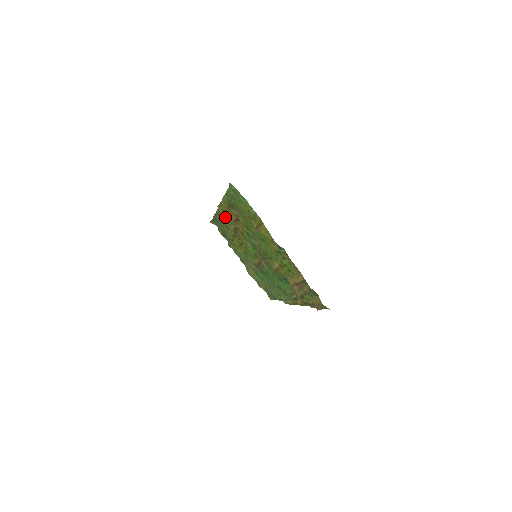
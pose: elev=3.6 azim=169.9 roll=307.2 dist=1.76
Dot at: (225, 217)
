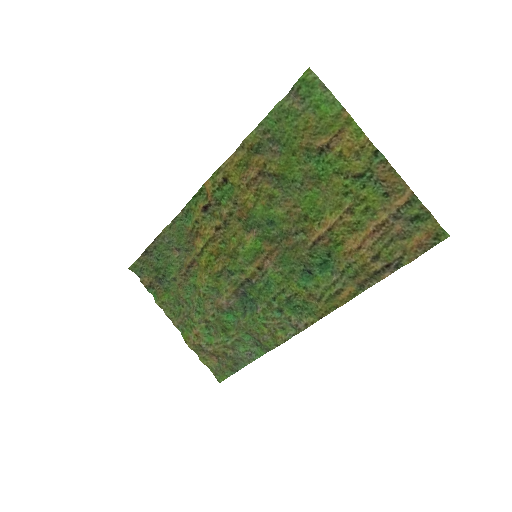
Dot at: (215, 197)
